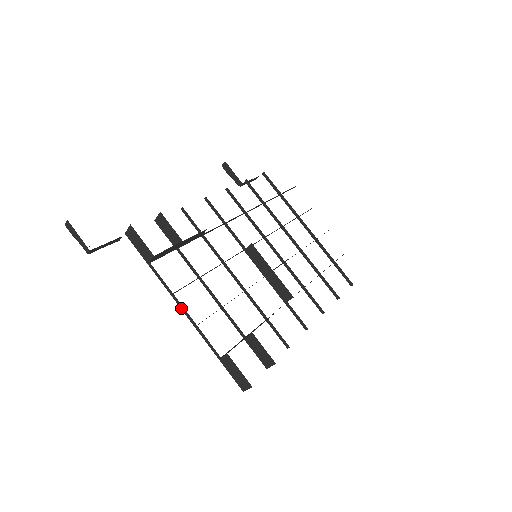
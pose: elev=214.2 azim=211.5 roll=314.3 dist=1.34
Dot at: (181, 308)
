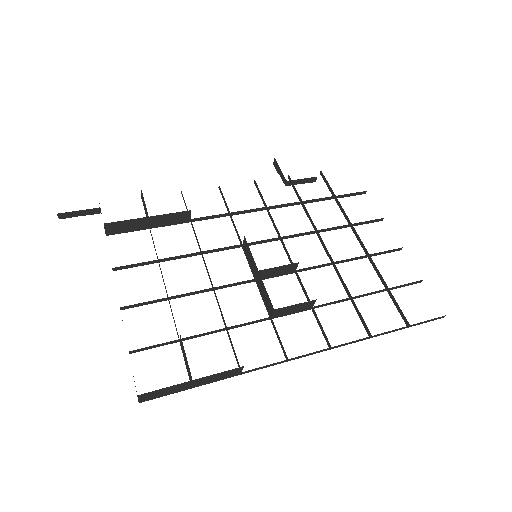
Dot at: occluded
